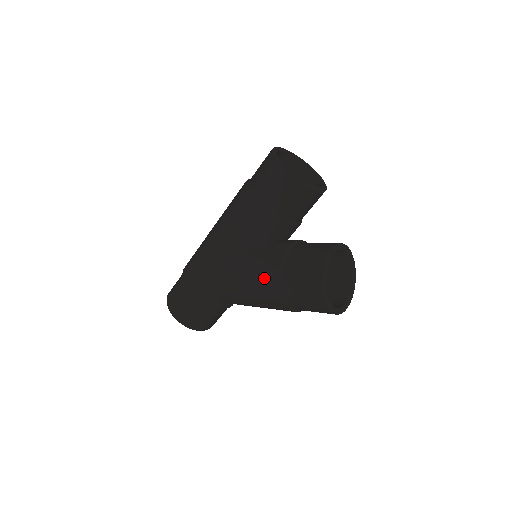
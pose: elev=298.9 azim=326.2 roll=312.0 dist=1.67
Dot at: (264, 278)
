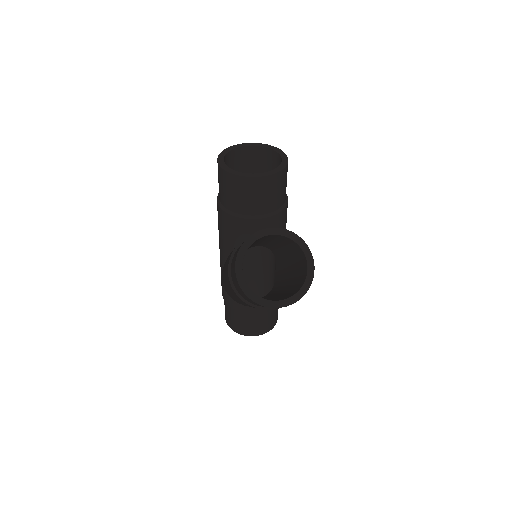
Dot at: occluded
